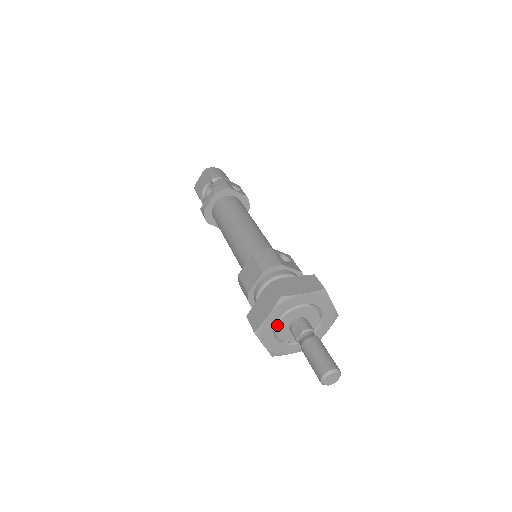
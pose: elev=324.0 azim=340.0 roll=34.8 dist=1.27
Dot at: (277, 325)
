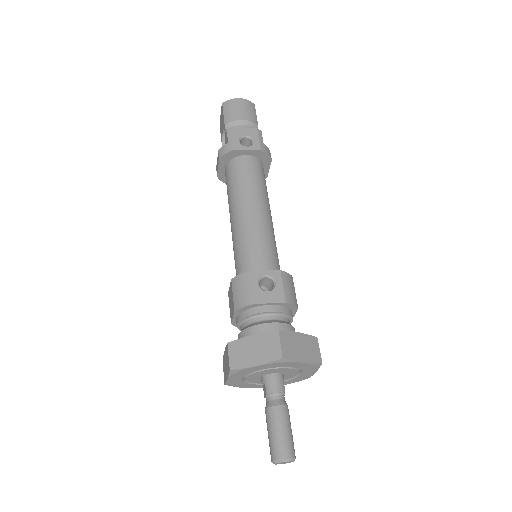
Dot at: (245, 380)
